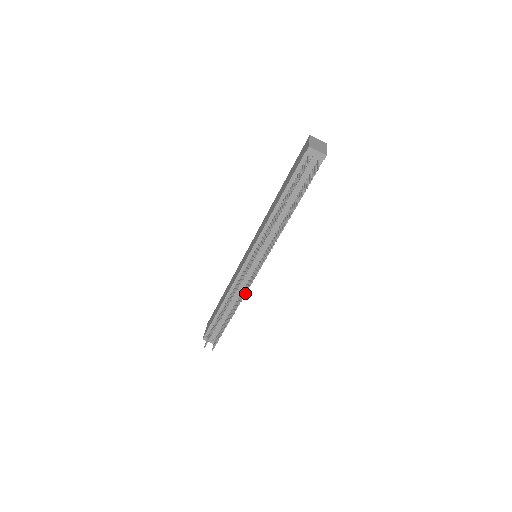
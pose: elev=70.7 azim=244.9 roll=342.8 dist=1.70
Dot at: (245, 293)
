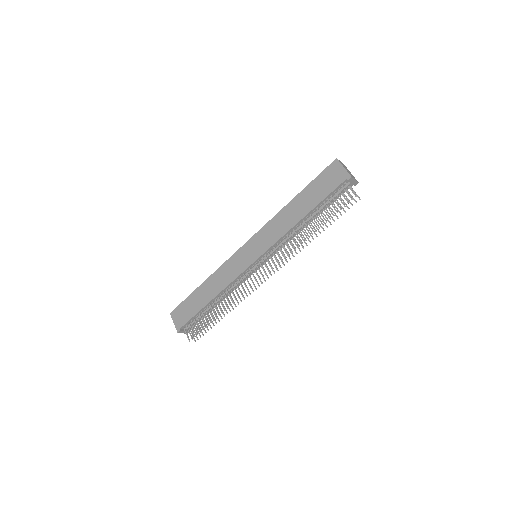
Dot at: occluded
